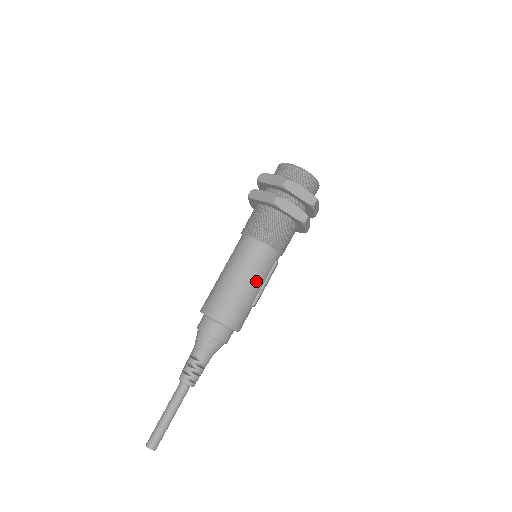
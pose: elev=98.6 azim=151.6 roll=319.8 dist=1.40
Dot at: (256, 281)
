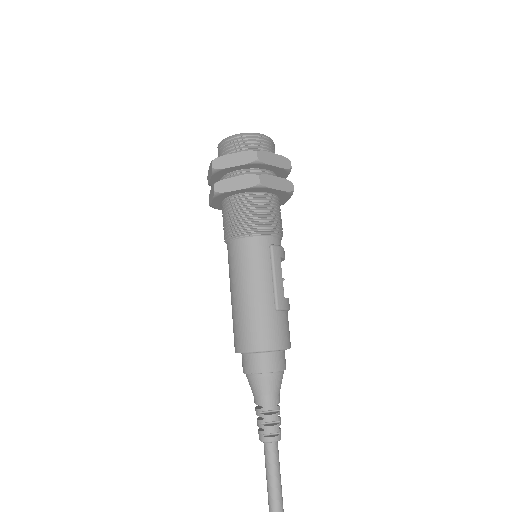
Dot at: (258, 282)
